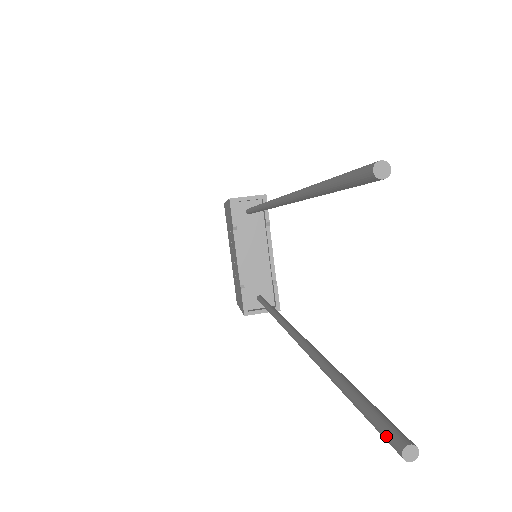
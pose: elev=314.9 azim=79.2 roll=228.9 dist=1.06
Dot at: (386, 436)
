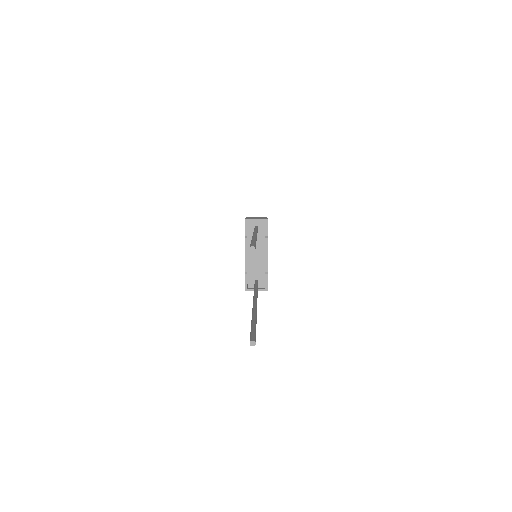
Dot at: (250, 339)
